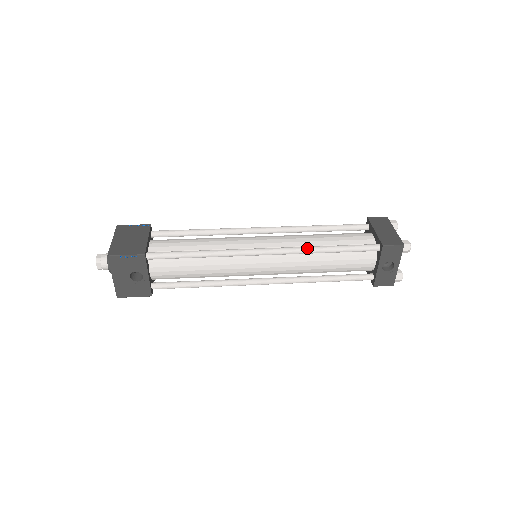
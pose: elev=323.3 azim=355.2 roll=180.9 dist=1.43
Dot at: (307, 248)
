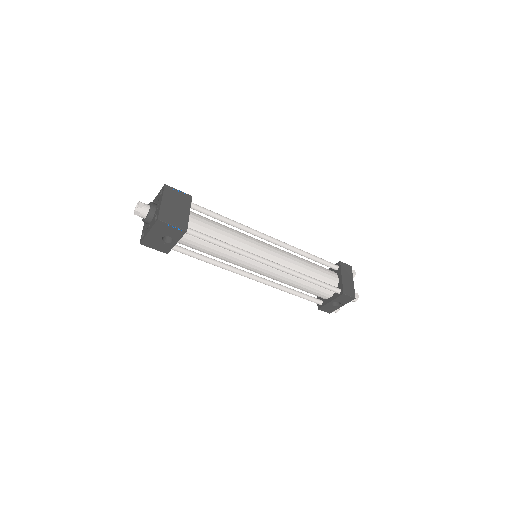
Dot at: (297, 273)
